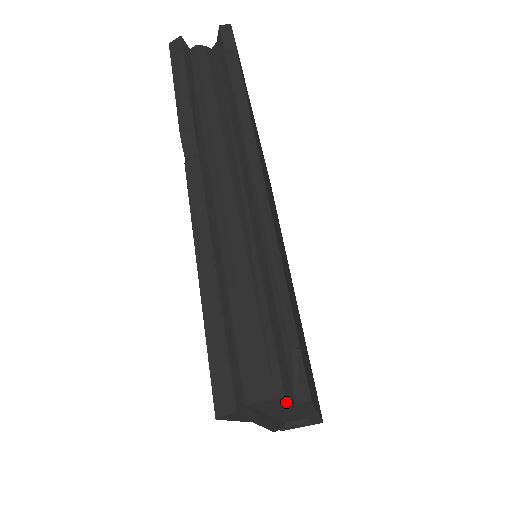
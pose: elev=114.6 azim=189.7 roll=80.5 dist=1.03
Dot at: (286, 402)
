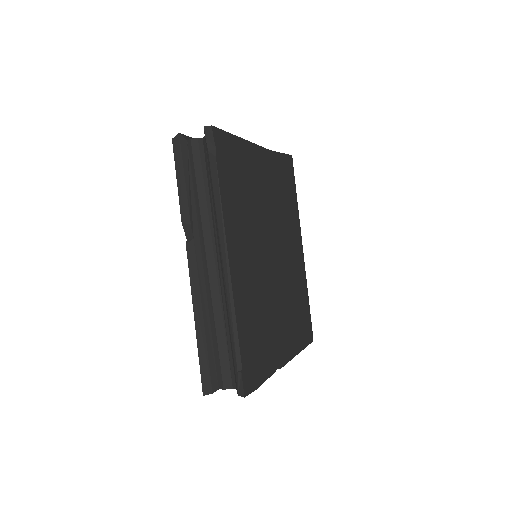
Dot at: occluded
